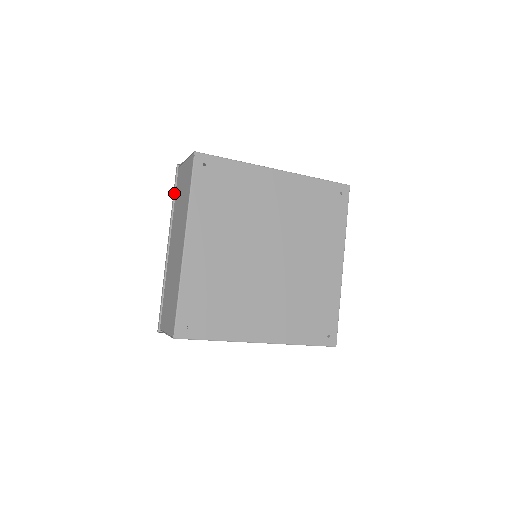
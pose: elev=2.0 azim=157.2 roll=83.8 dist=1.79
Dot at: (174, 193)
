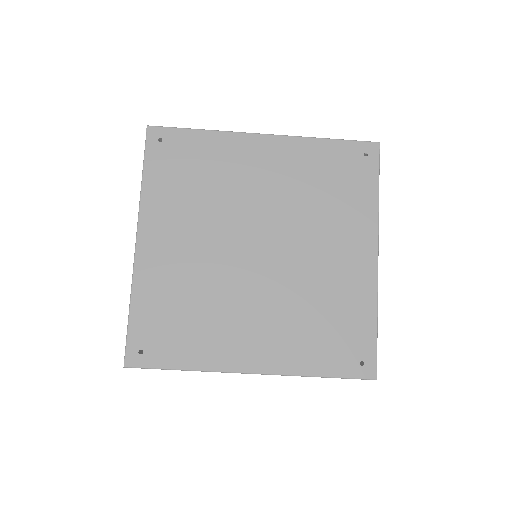
Dot at: occluded
